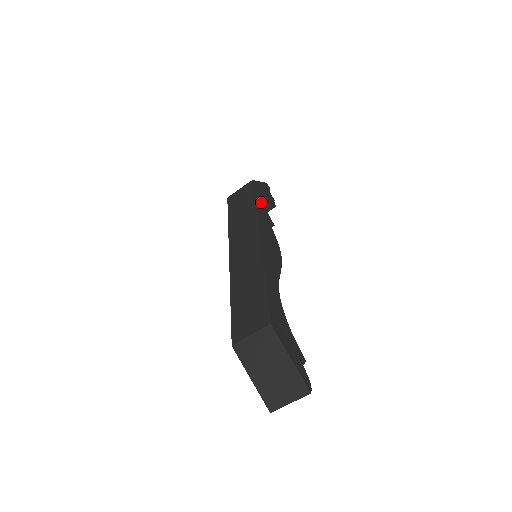
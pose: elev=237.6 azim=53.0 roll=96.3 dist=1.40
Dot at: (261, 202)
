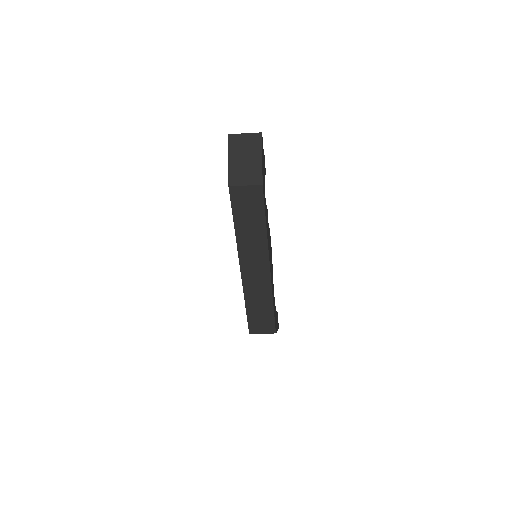
Dot at: occluded
